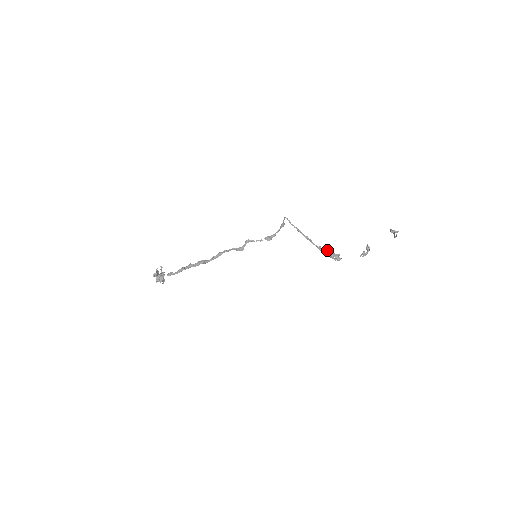
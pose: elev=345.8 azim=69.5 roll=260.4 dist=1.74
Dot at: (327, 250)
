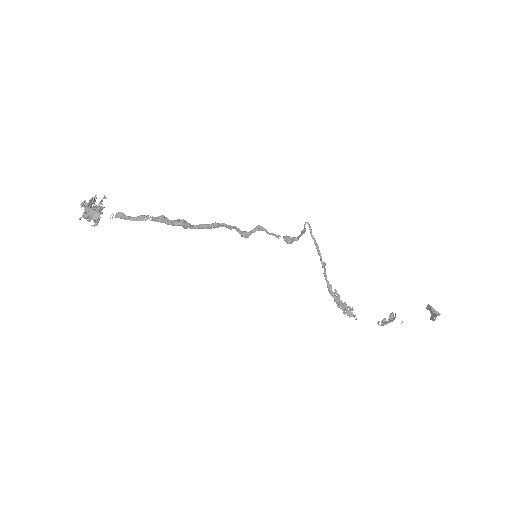
Dot at: (337, 294)
